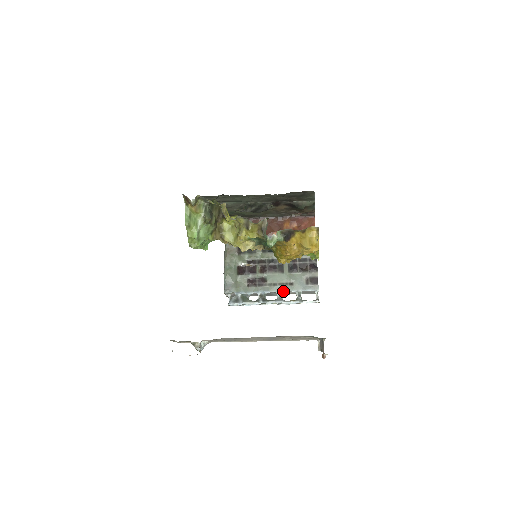
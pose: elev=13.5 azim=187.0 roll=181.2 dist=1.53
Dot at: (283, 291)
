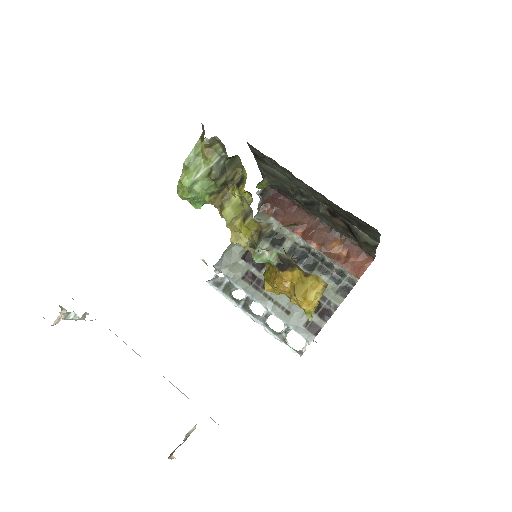
Dot at: (273, 313)
